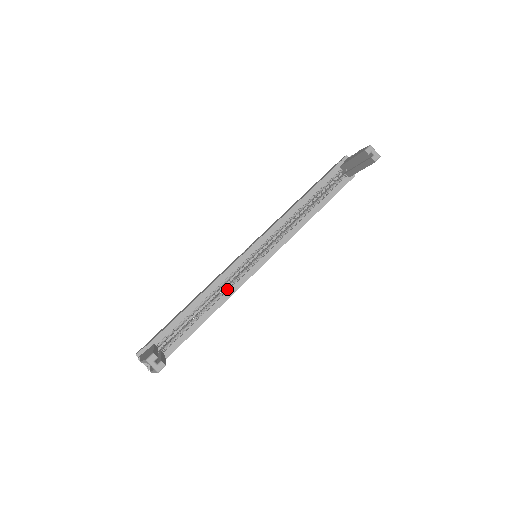
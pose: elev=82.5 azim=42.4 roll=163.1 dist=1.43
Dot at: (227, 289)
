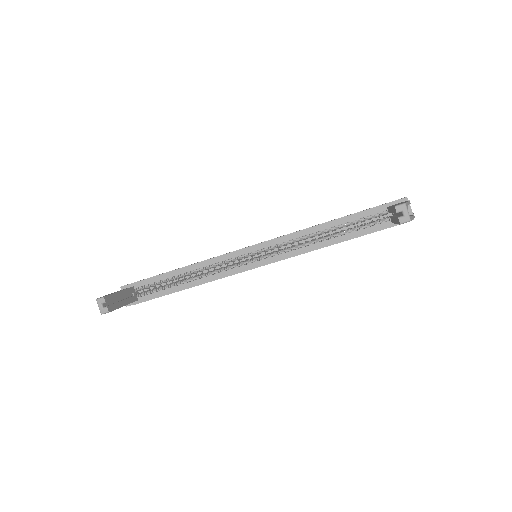
Dot at: occluded
